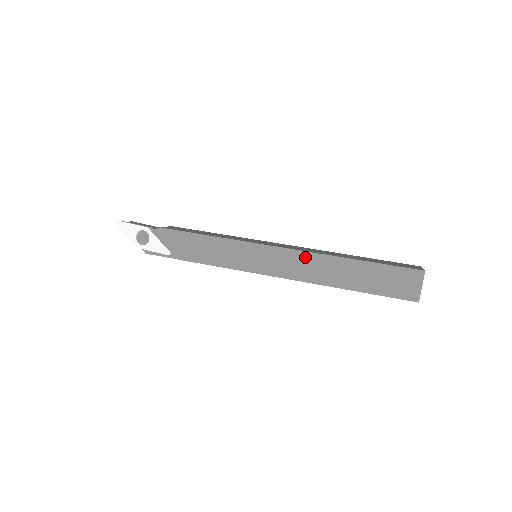
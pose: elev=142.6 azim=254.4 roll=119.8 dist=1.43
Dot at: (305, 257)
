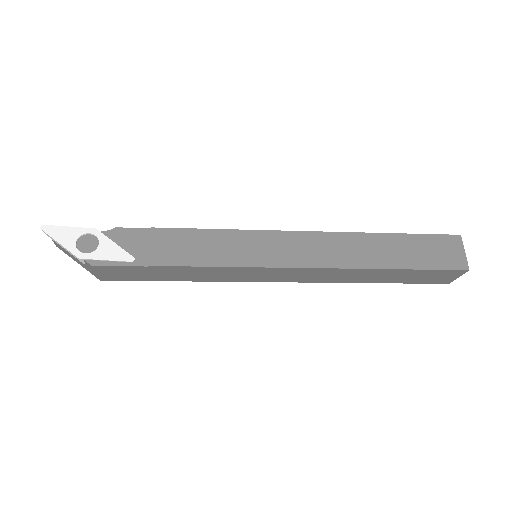
Dot at: (326, 238)
